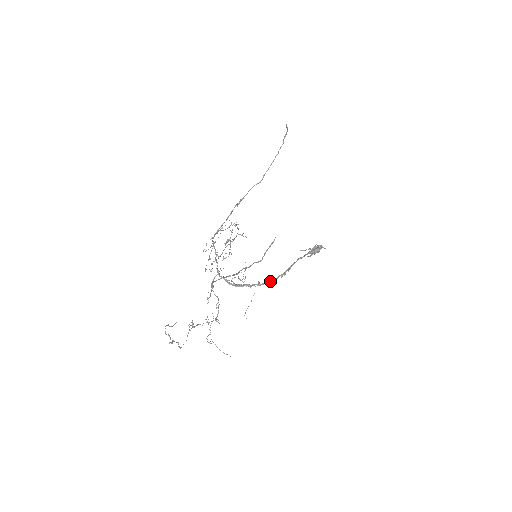
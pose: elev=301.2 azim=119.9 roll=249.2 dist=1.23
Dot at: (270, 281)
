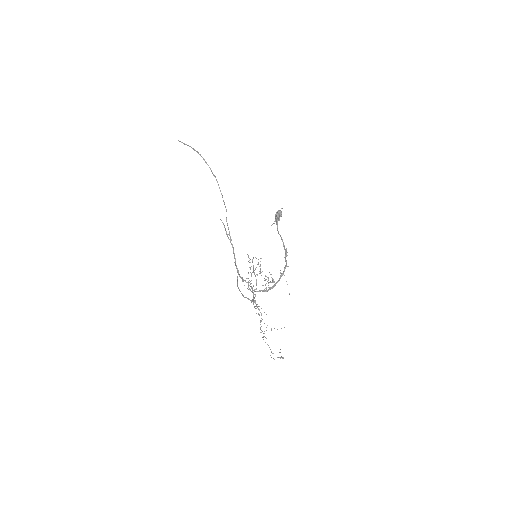
Dot at: (285, 266)
